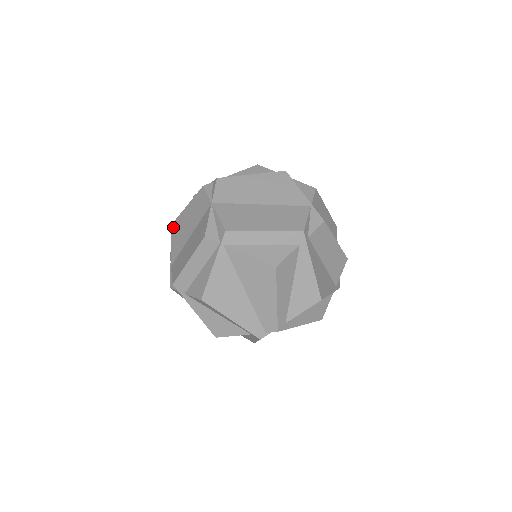
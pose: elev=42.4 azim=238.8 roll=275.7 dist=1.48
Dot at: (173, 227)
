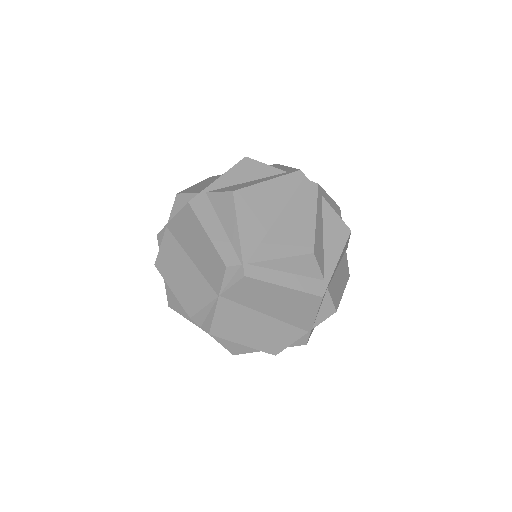
Dot at: (187, 209)
